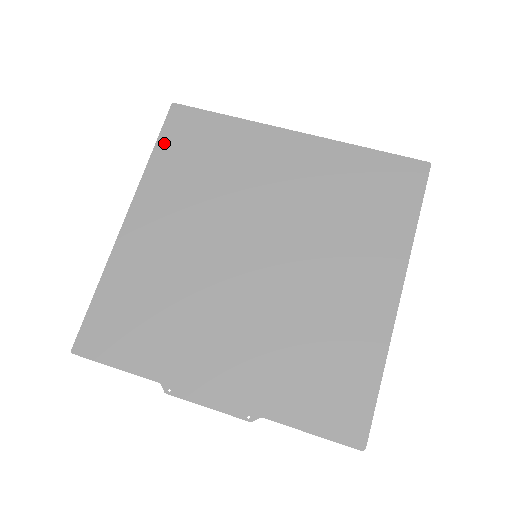
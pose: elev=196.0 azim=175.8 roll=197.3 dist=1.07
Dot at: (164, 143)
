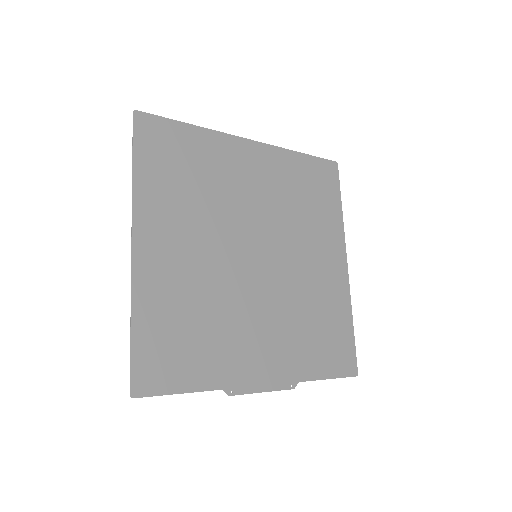
Dot at: (141, 156)
